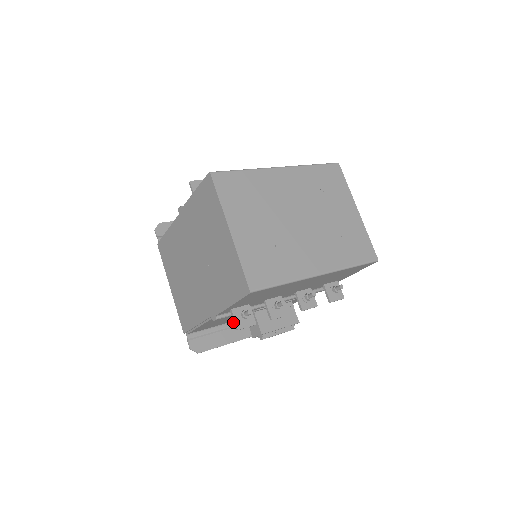
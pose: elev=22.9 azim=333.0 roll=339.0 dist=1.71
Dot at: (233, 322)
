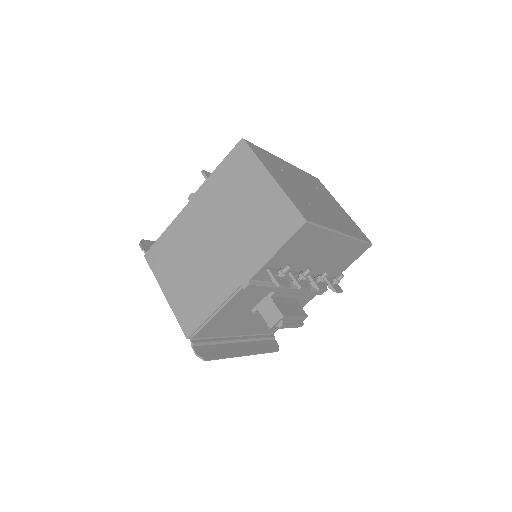
Dot at: (230, 337)
